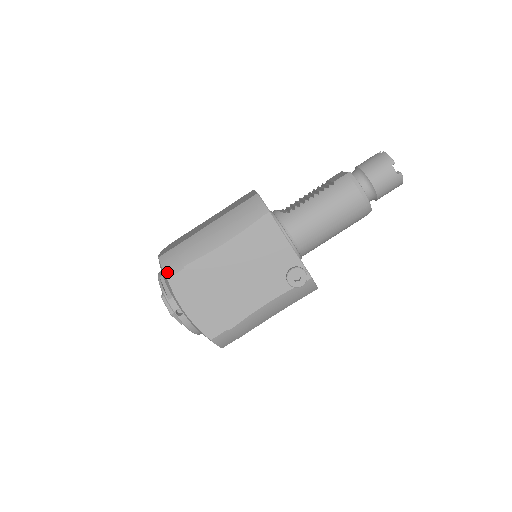
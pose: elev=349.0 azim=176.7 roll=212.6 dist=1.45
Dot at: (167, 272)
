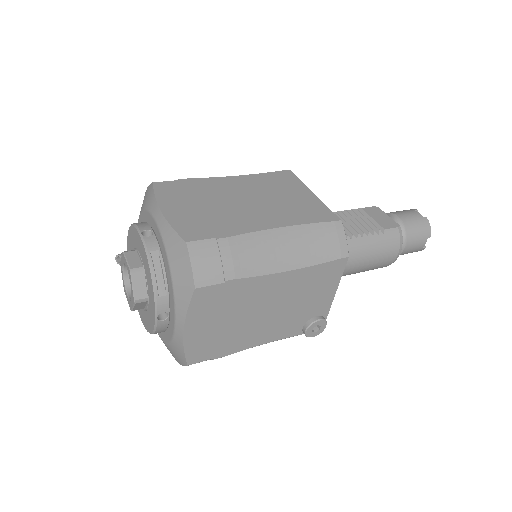
Dot at: (198, 277)
